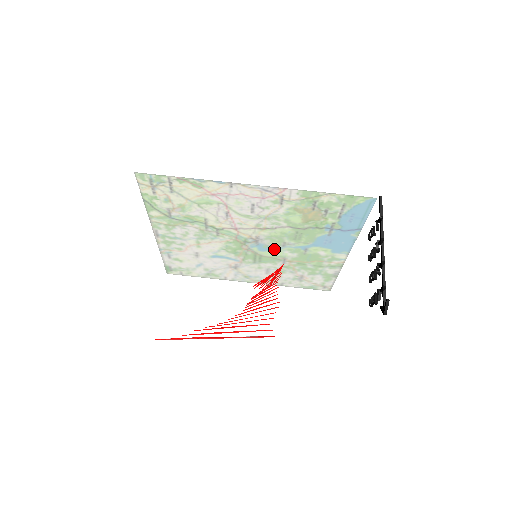
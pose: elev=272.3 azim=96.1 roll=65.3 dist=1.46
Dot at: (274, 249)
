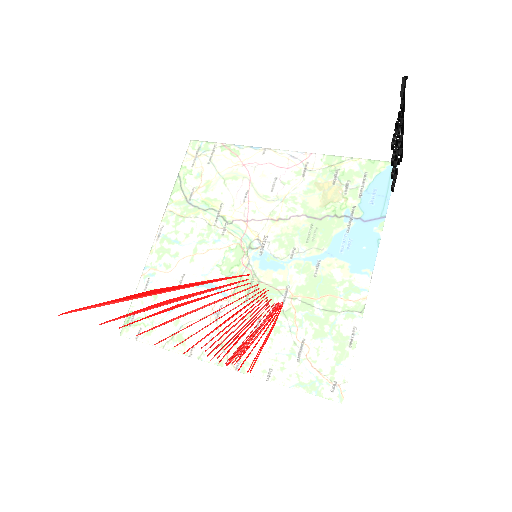
Dot at: (279, 265)
